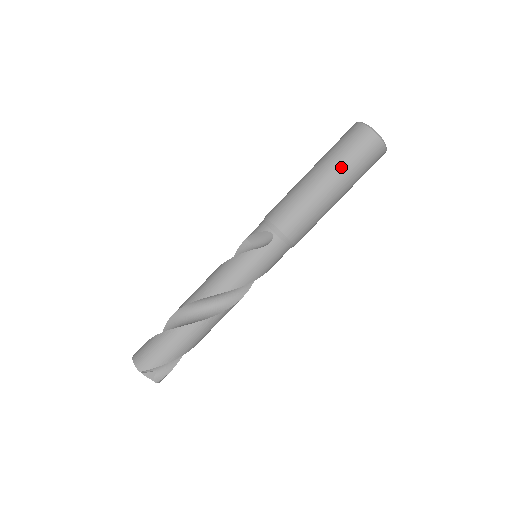
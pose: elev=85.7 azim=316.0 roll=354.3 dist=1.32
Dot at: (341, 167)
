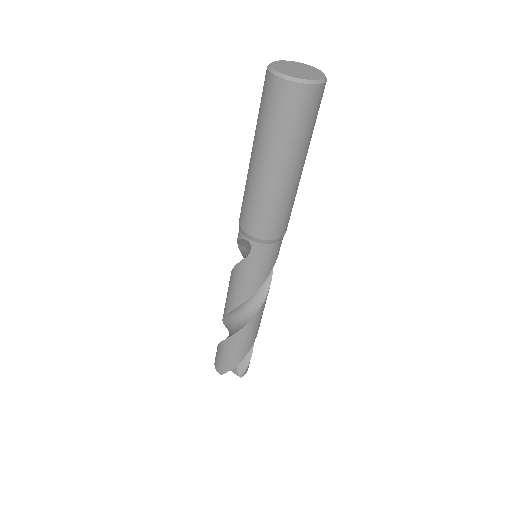
Dot at: (271, 143)
